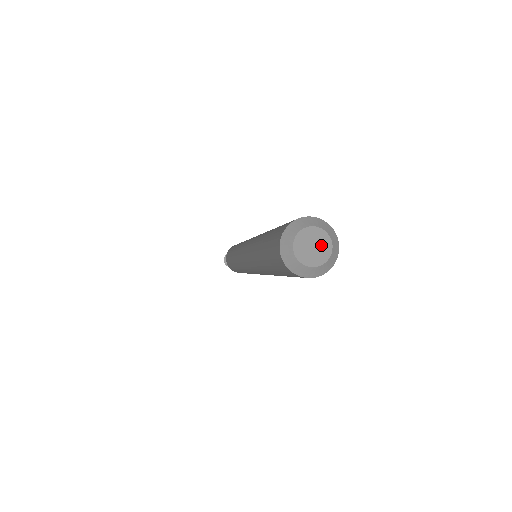
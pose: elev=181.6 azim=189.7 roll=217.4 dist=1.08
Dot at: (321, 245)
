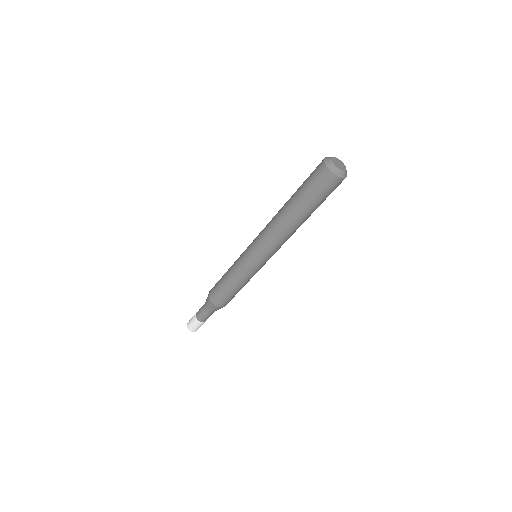
Dot at: (342, 166)
